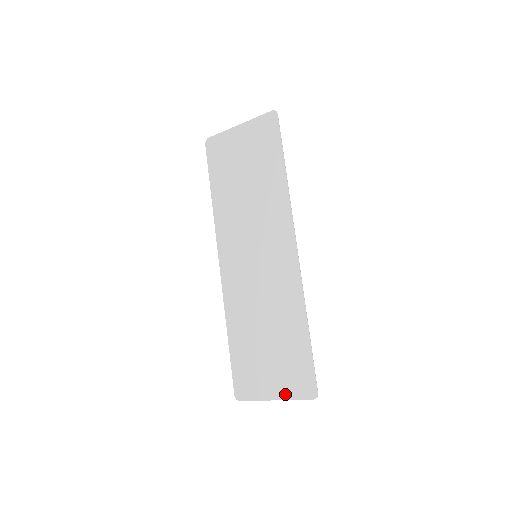
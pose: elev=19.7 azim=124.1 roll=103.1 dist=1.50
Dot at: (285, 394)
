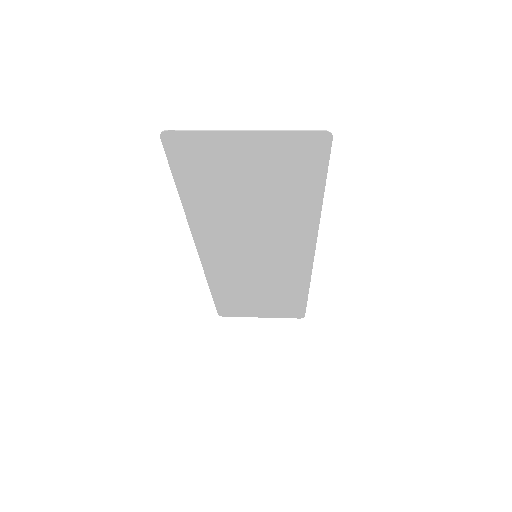
Dot at: (273, 316)
